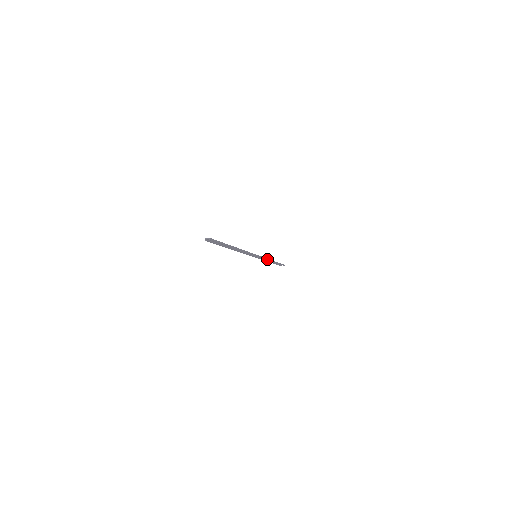
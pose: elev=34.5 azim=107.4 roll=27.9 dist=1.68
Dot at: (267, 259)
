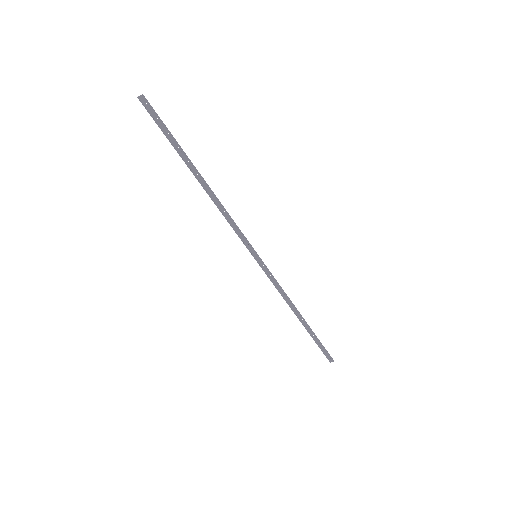
Dot at: (284, 292)
